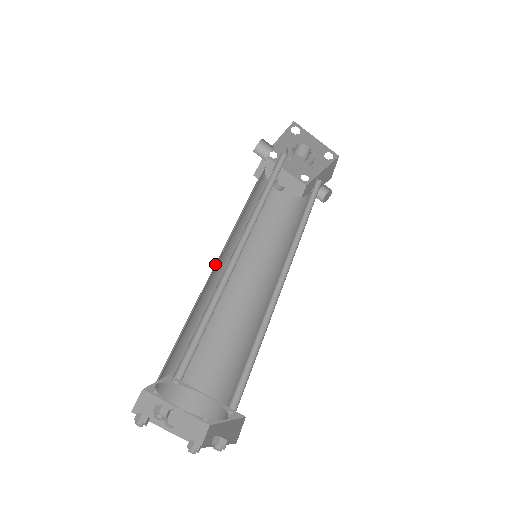
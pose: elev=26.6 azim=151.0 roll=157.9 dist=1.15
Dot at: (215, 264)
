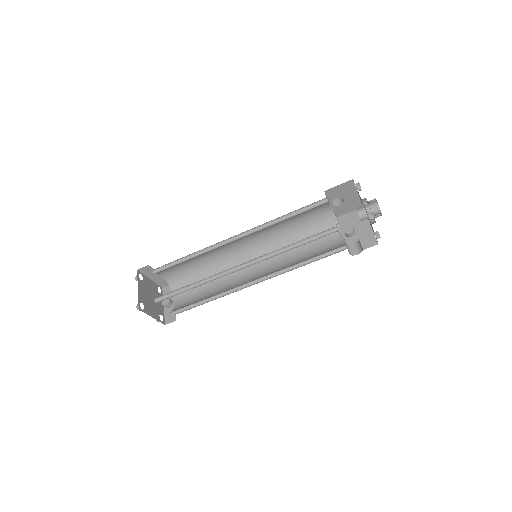
Dot at: (249, 253)
